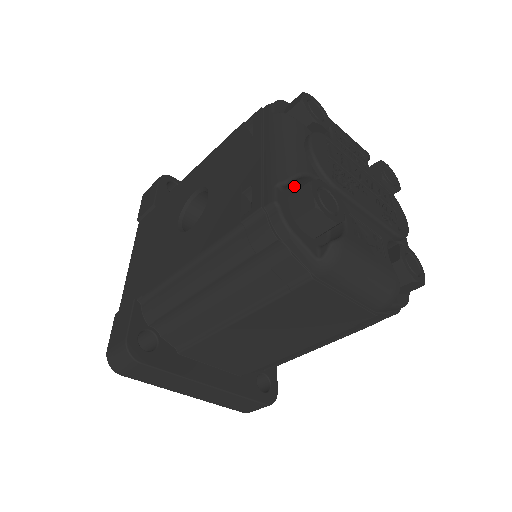
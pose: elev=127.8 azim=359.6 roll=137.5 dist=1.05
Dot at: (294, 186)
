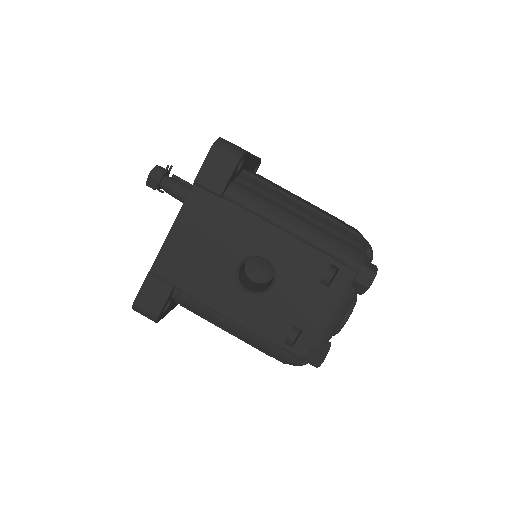
Dot at: occluded
